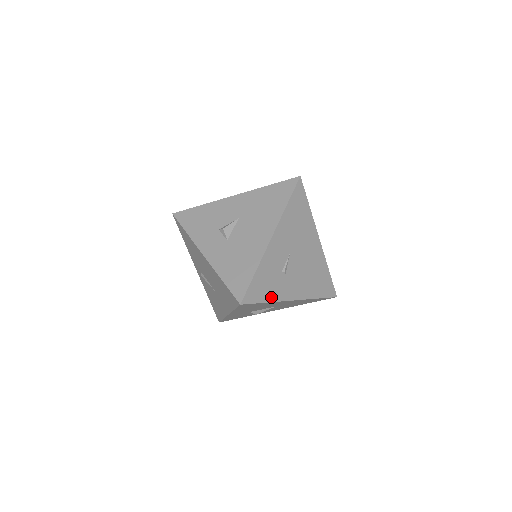
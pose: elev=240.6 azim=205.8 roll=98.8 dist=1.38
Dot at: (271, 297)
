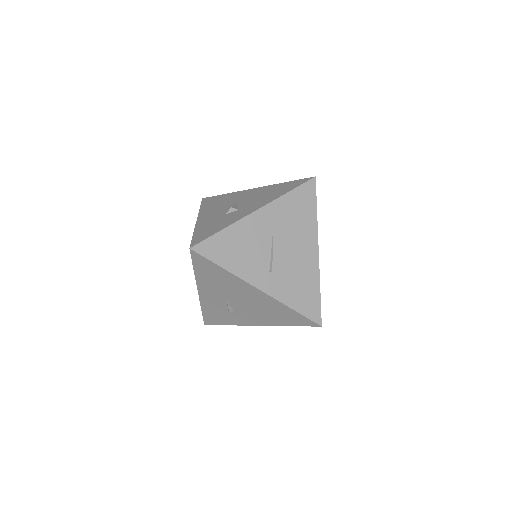
Dot at: (230, 323)
